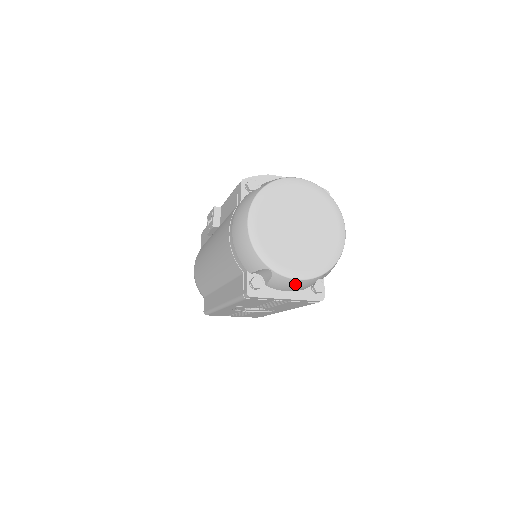
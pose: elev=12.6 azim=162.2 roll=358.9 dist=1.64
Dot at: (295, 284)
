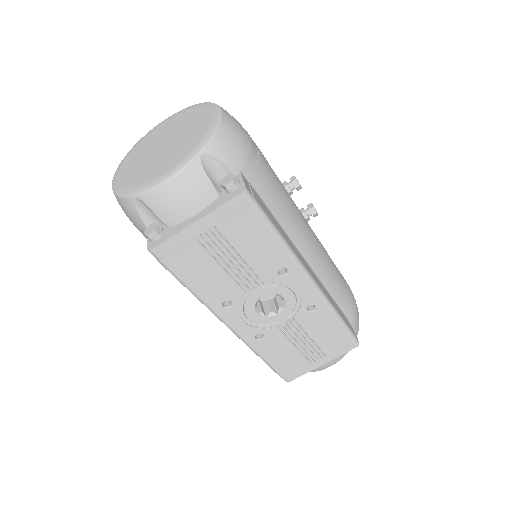
Dot at: (176, 191)
